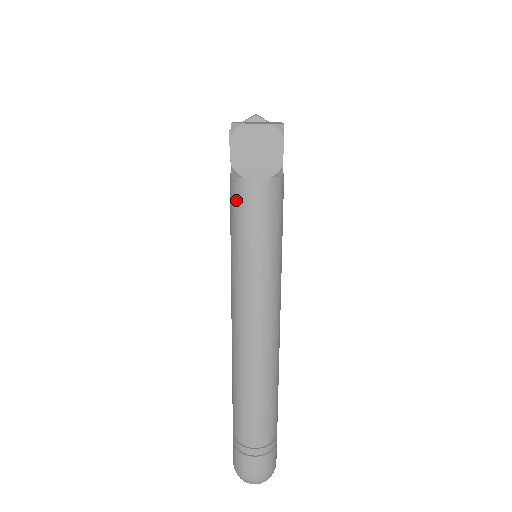
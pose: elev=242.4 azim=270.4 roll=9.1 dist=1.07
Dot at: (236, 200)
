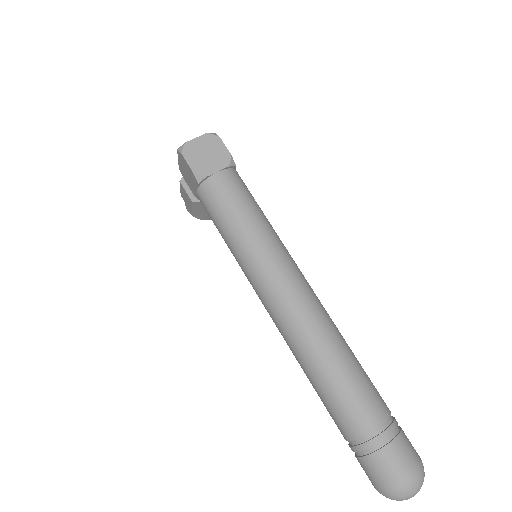
Dot at: (212, 200)
